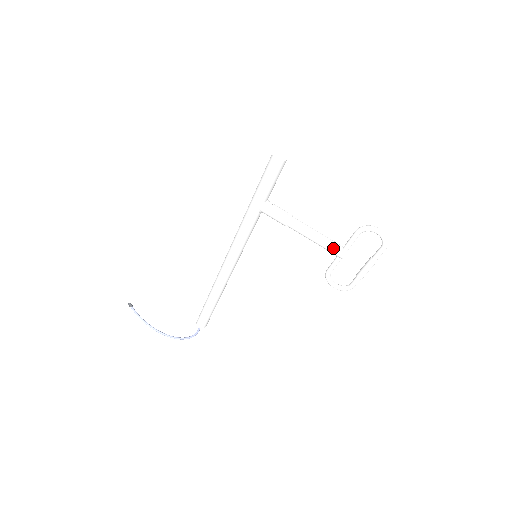
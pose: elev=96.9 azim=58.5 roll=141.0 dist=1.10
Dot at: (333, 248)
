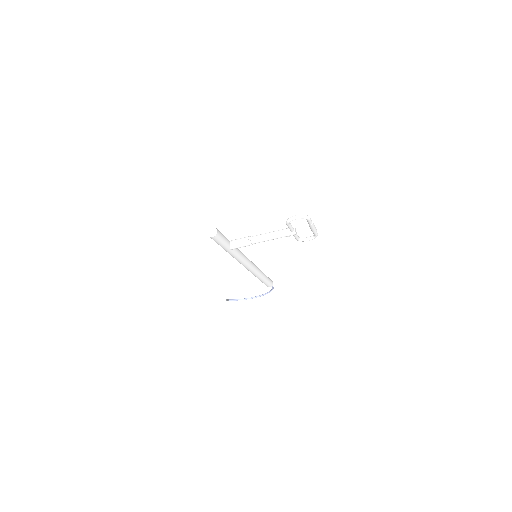
Dot at: (285, 235)
